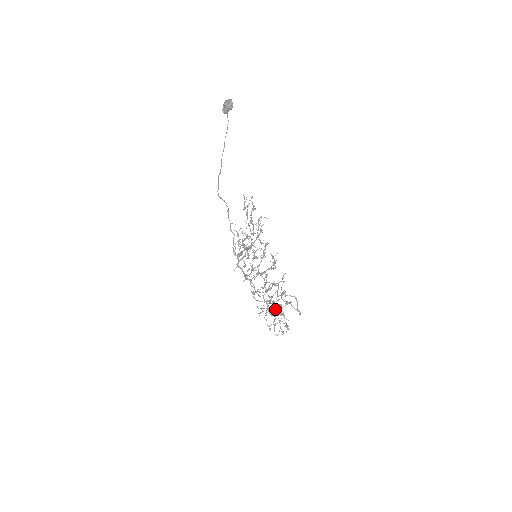
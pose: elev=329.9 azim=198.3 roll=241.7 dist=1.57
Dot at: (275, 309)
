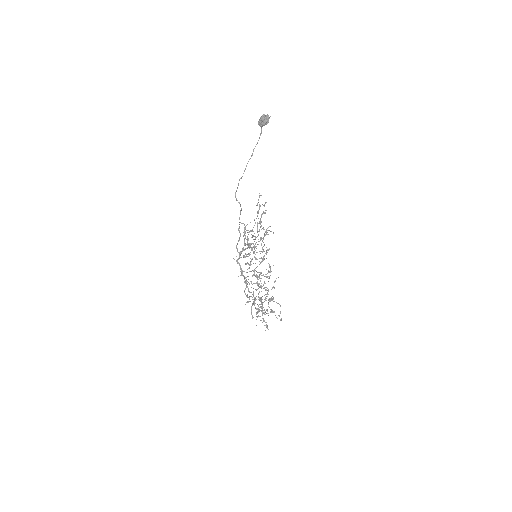
Dot at: occluded
